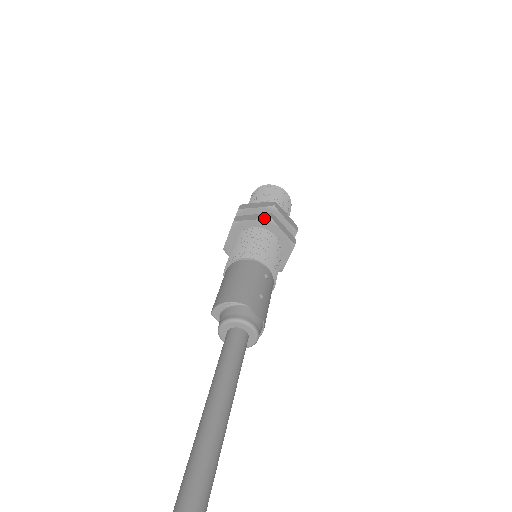
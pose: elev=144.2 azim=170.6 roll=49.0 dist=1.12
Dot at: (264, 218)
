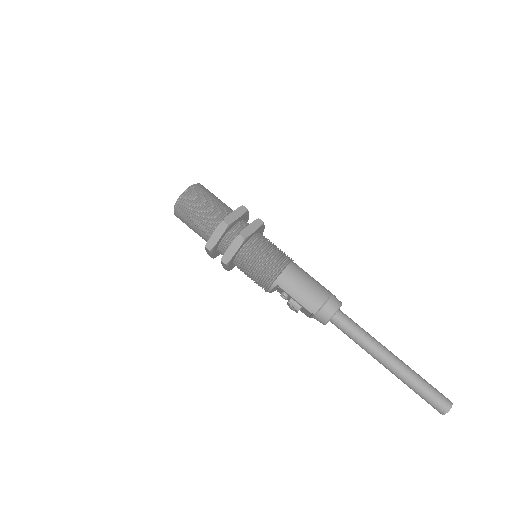
Dot at: (261, 225)
